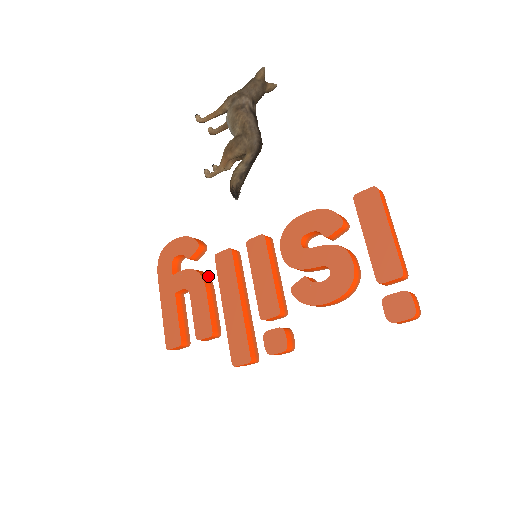
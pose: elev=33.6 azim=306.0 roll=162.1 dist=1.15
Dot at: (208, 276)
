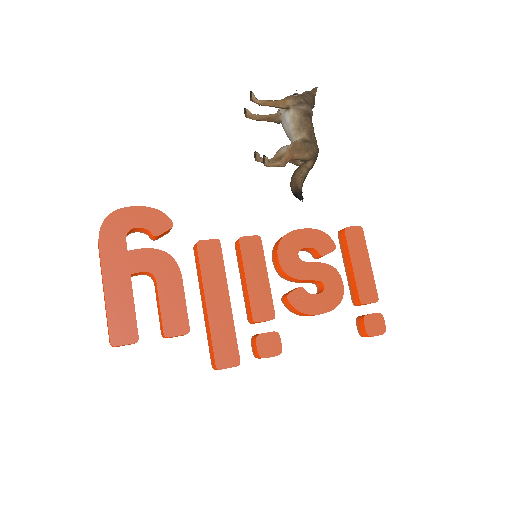
Dot at: occluded
